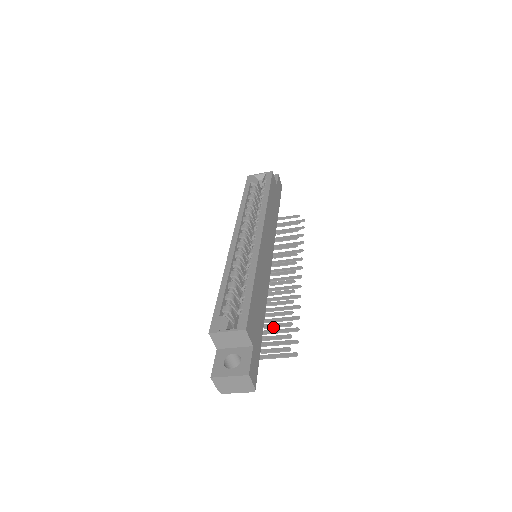
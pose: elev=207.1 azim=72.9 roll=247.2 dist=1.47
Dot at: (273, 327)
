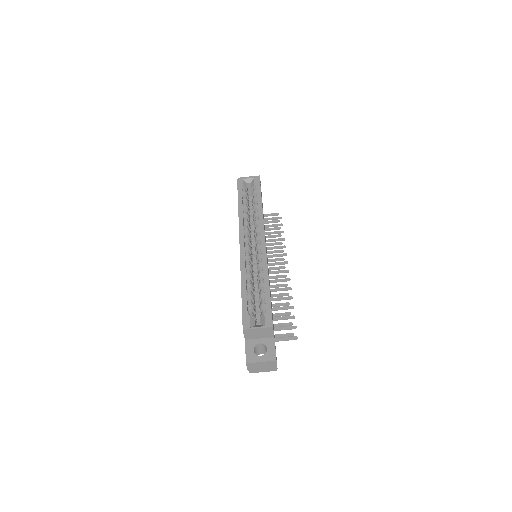
Dot at: (276, 316)
